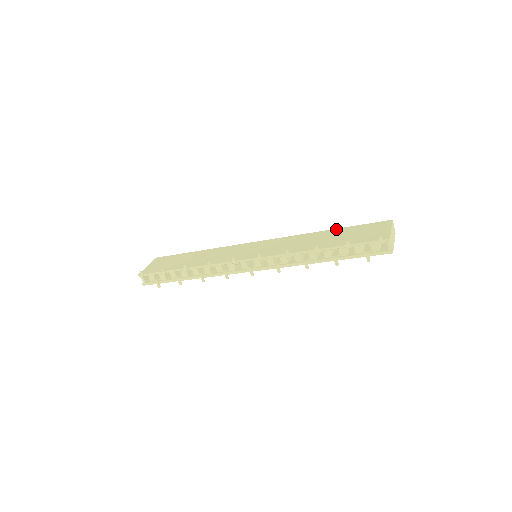
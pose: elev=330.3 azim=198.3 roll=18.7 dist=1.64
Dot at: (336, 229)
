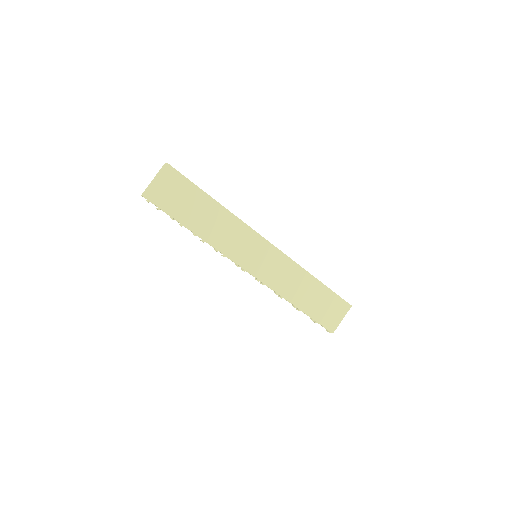
Dot at: (321, 284)
